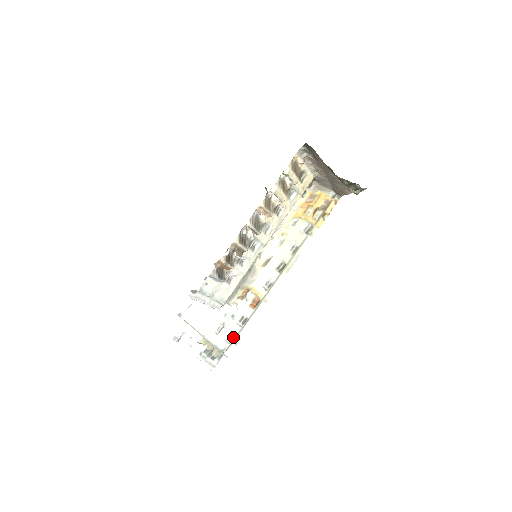
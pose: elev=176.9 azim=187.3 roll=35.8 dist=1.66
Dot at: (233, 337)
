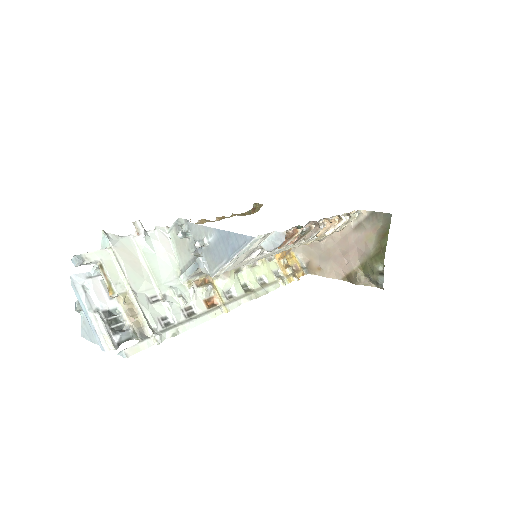
Dot at: (170, 323)
